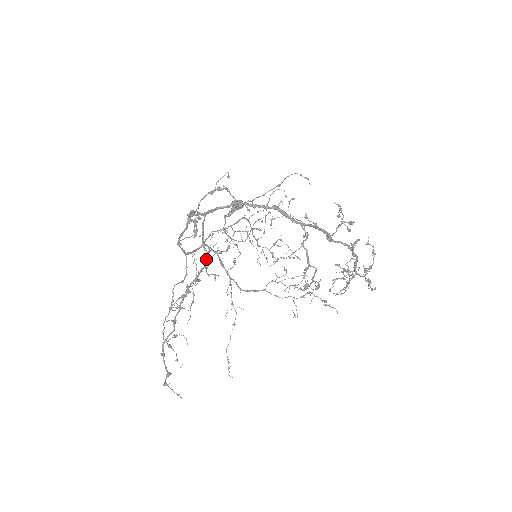
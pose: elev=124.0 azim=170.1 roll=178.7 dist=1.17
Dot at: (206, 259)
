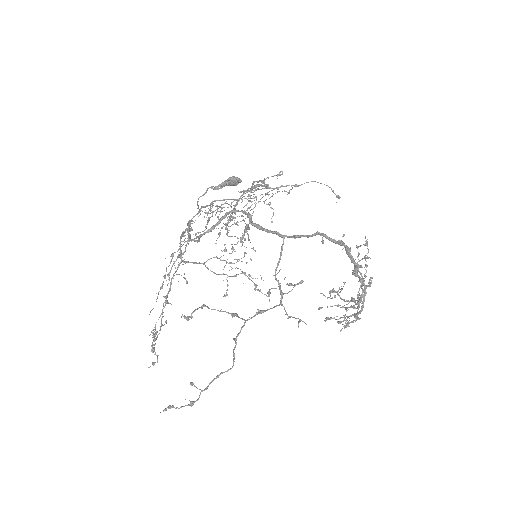
Dot at: (283, 294)
